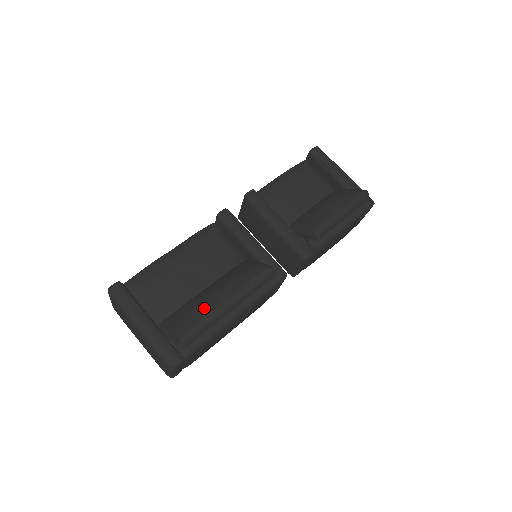
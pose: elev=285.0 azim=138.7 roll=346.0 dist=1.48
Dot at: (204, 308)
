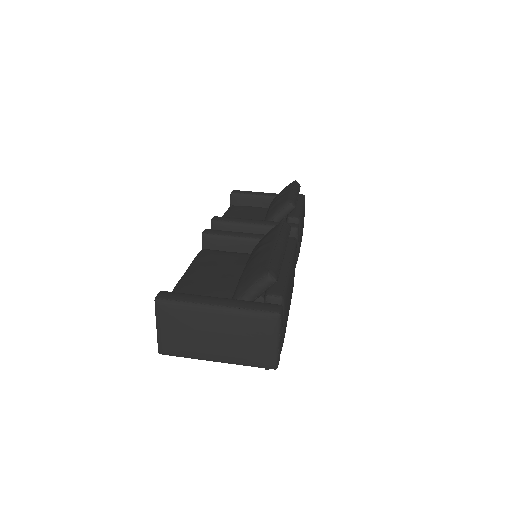
Dot at: (263, 255)
